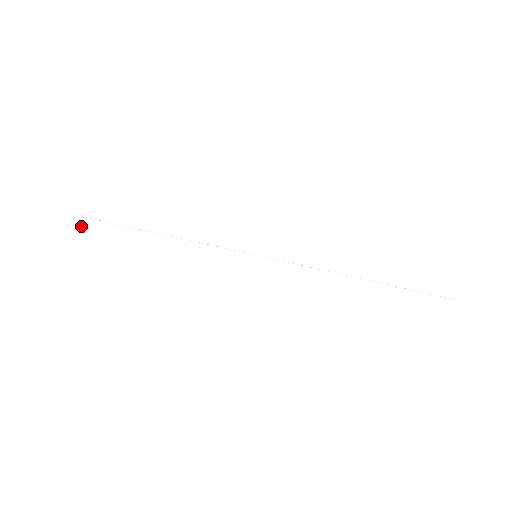
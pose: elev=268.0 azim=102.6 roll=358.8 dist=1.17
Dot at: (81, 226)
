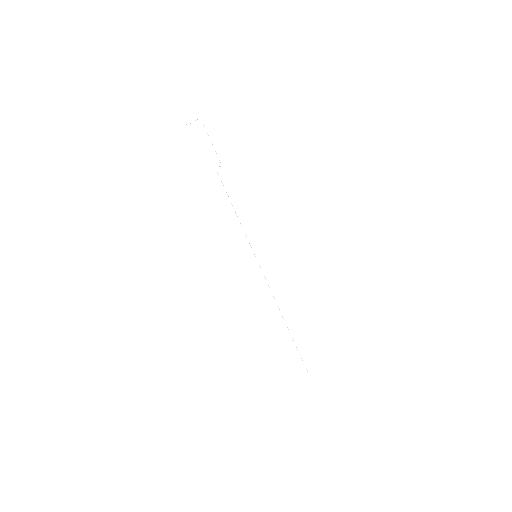
Dot at: occluded
